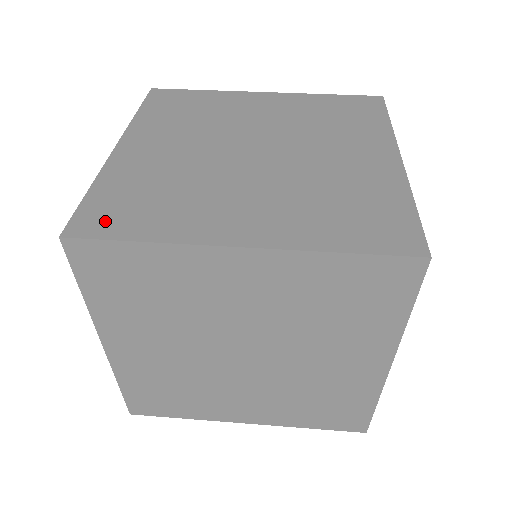
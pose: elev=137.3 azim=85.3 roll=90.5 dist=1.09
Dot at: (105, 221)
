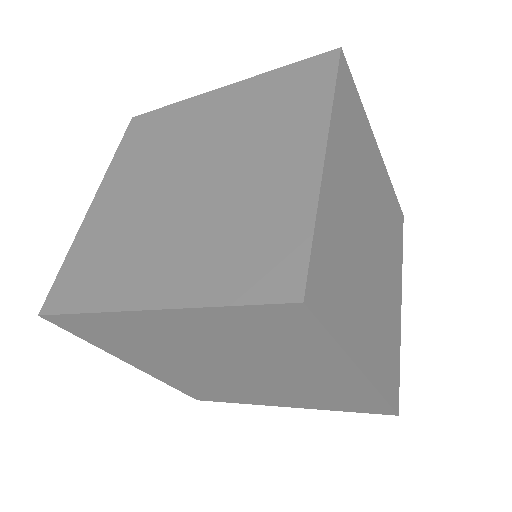
Dot at: occluded
